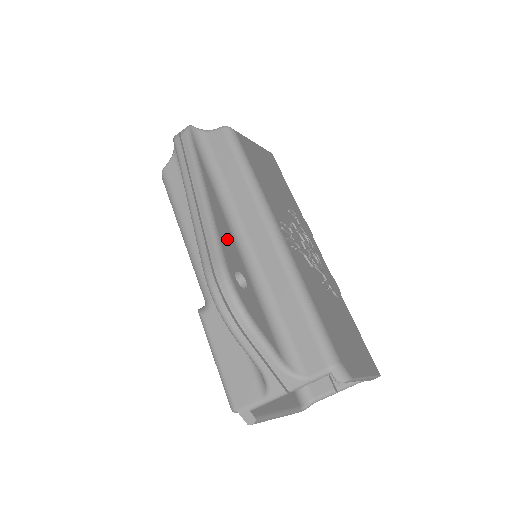
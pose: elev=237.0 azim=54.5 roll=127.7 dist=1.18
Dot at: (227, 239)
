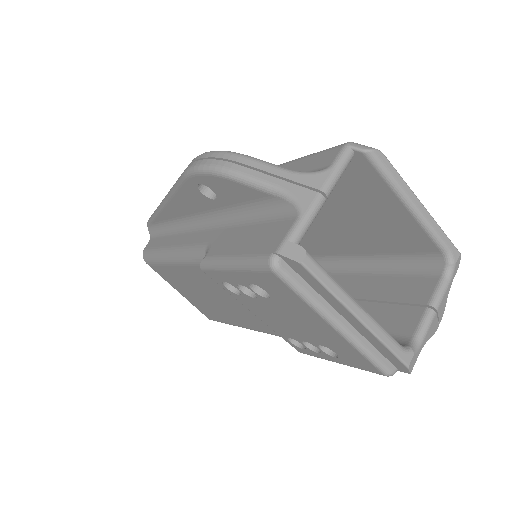
Dot at: occluded
